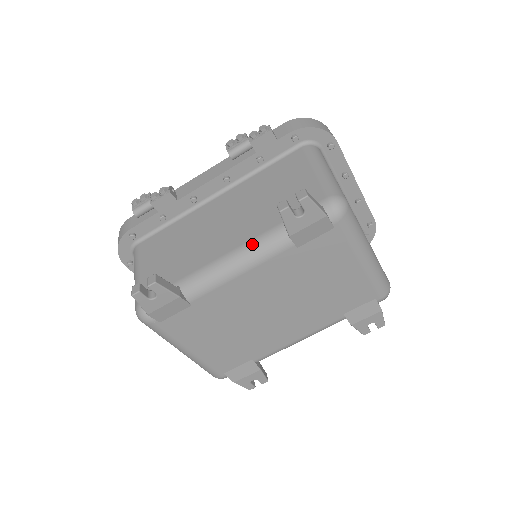
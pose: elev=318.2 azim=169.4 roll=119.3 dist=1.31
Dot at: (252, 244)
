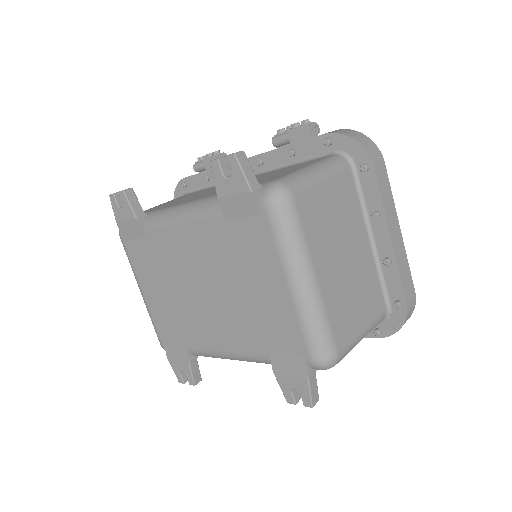
Dot at: (202, 200)
